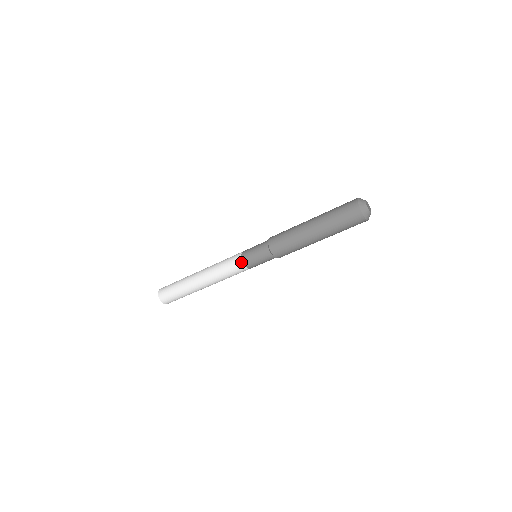
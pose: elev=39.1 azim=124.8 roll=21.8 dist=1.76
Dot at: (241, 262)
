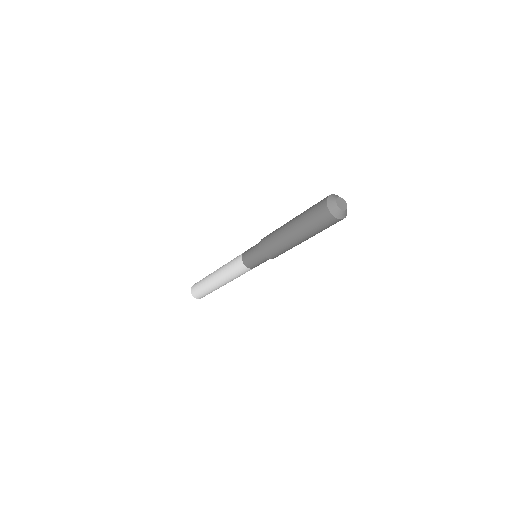
Dot at: (250, 269)
